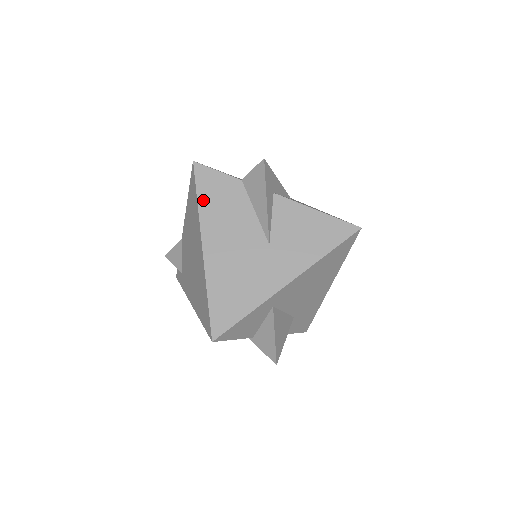
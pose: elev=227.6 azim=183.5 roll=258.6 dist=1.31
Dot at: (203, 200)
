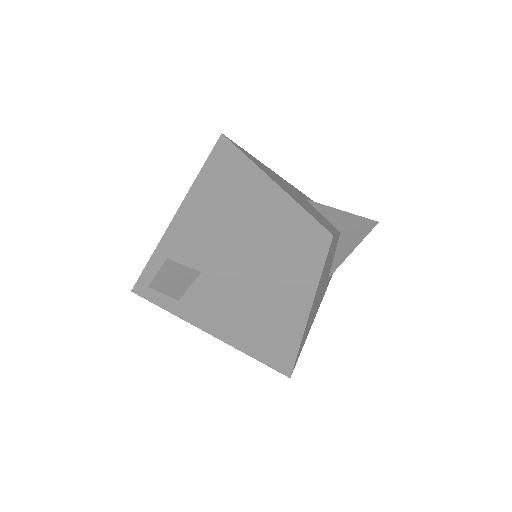
Dot at: (323, 273)
